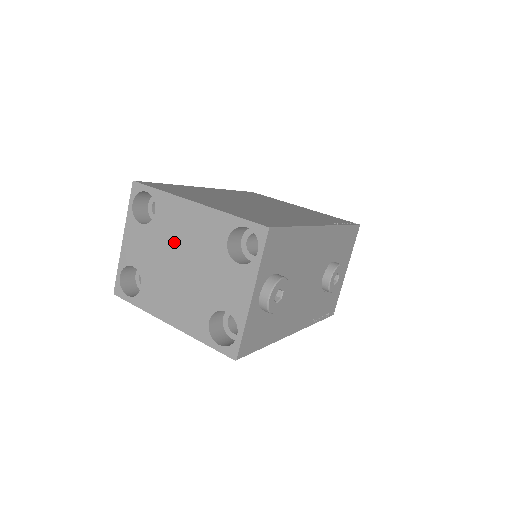
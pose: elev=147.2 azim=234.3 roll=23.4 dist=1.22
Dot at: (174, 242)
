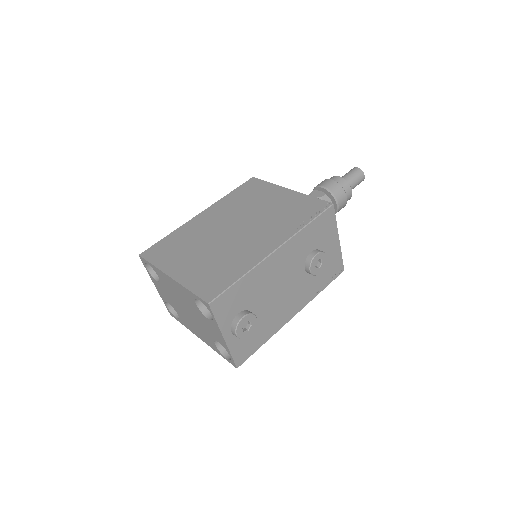
Dot at: (176, 296)
